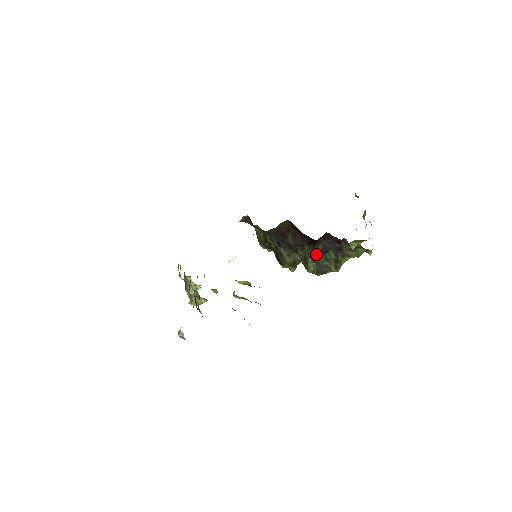
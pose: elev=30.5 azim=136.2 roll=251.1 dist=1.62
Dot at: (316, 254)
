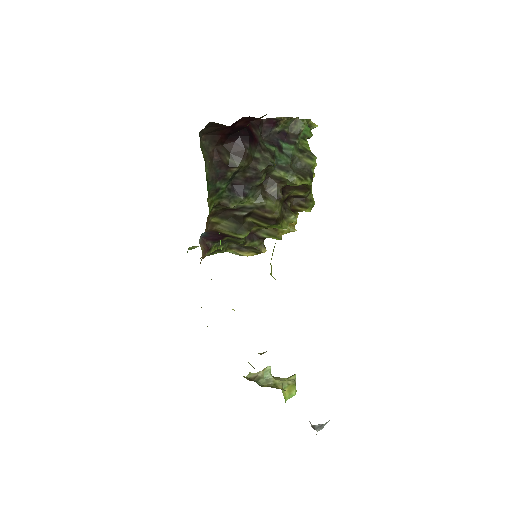
Dot at: (276, 160)
